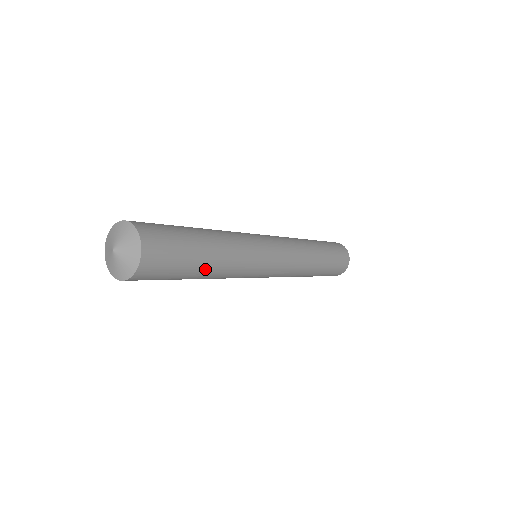
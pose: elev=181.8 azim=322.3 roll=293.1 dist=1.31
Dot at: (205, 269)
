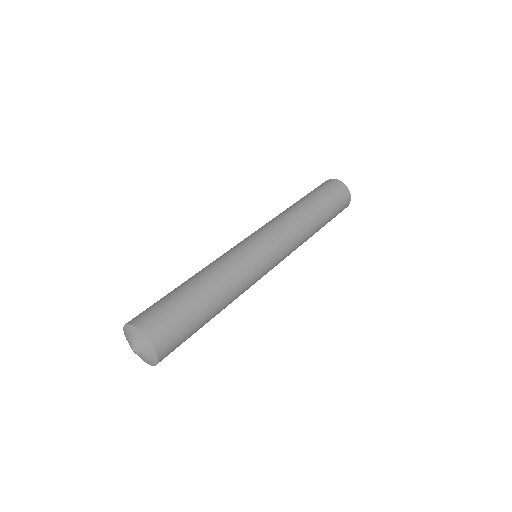
Dot at: occluded
